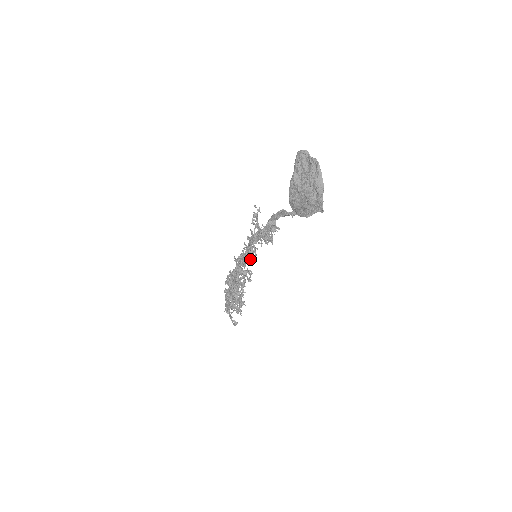
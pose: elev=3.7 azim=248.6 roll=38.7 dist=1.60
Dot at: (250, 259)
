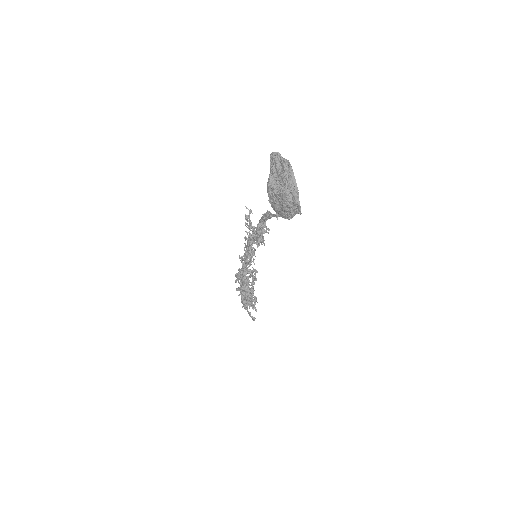
Dot at: (251, 259)
